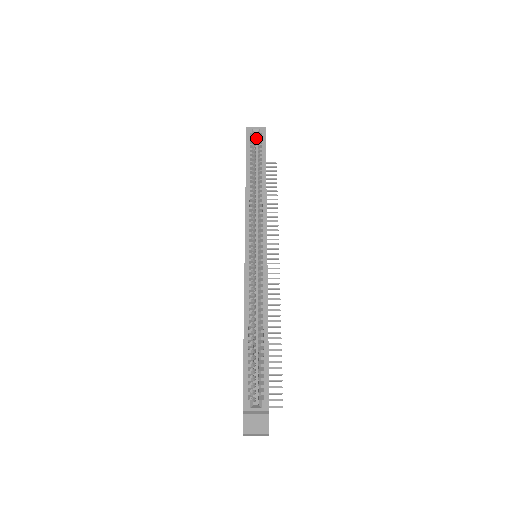
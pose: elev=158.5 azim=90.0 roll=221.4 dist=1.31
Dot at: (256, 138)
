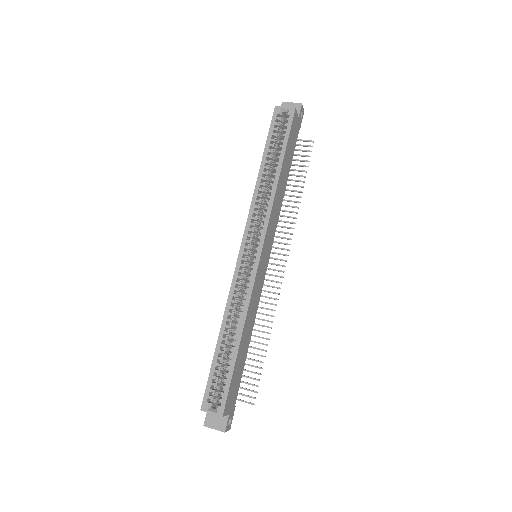
Dot at: occluded
